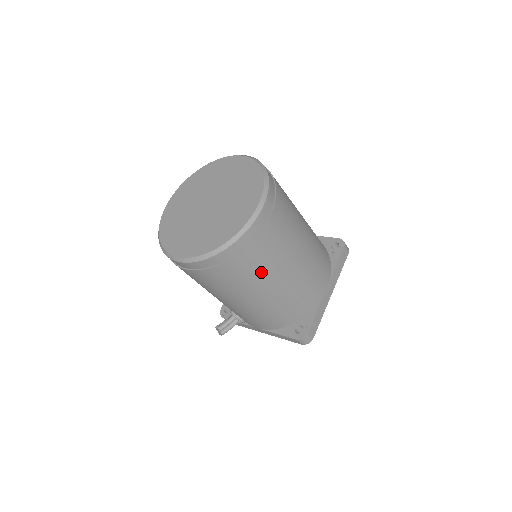
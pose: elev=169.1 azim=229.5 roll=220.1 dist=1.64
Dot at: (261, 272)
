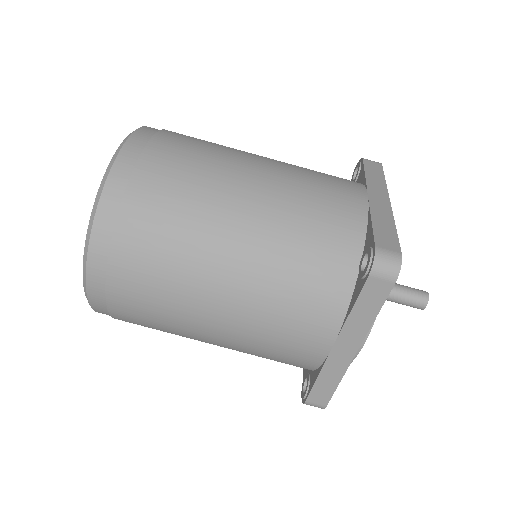
Dot at: (168, 331)
